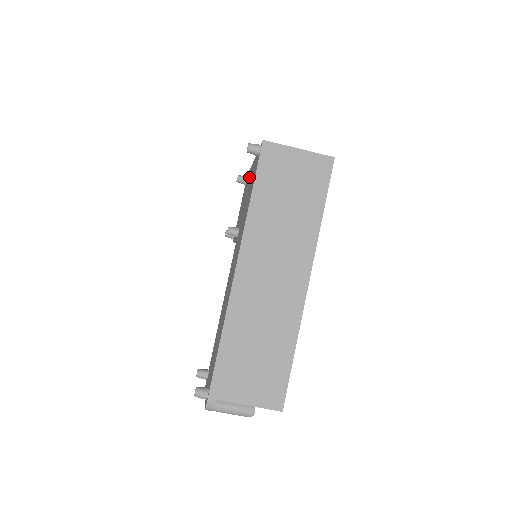
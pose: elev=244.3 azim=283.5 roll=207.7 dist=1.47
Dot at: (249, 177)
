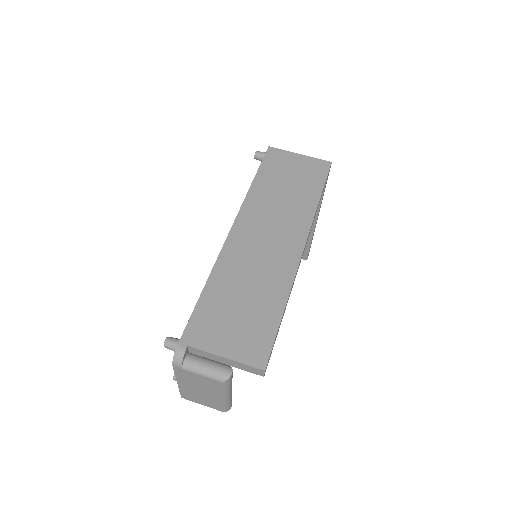
Dot at: occluded
